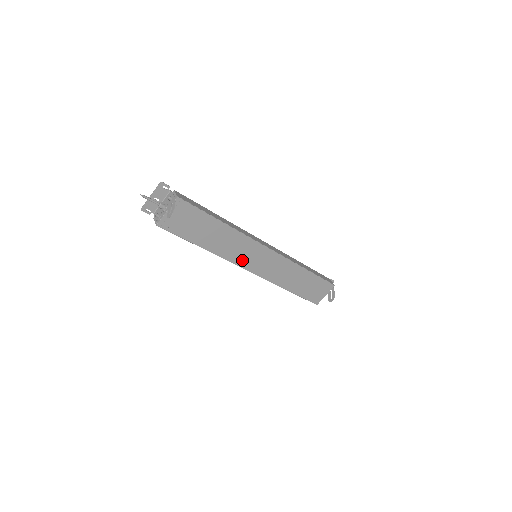
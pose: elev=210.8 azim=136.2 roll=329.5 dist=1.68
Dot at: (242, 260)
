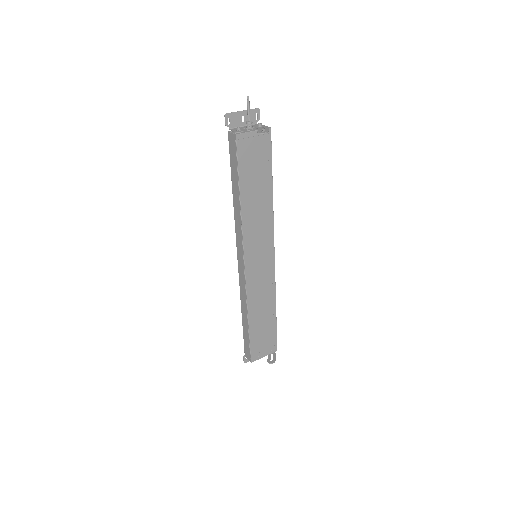
Dot at: (251, 246)
